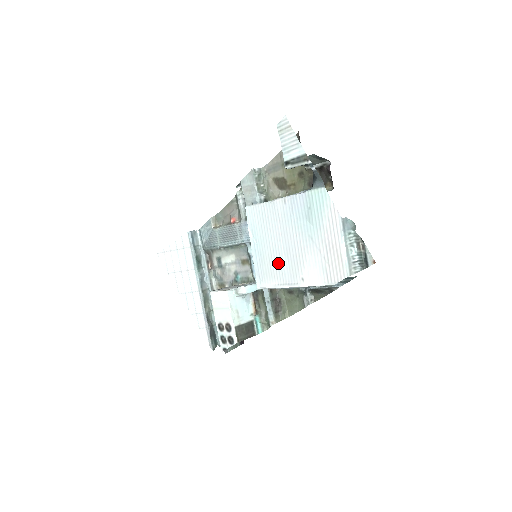
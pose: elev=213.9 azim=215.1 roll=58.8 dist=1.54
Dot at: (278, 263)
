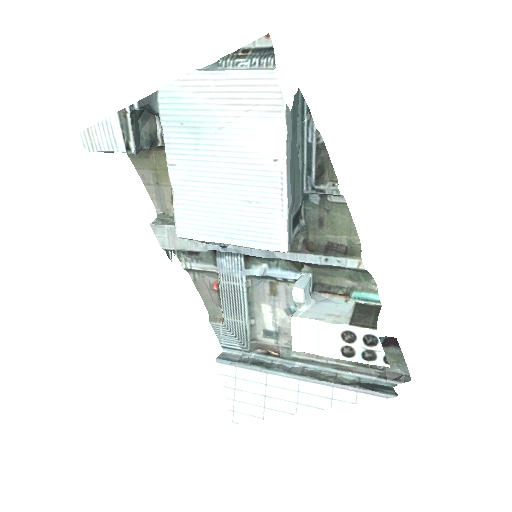
Dot at: (251, 201)
